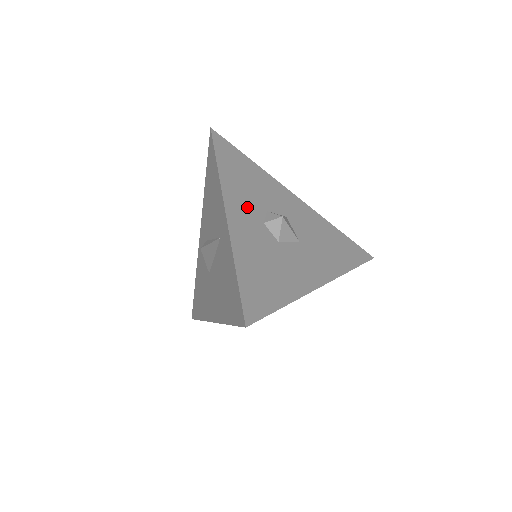
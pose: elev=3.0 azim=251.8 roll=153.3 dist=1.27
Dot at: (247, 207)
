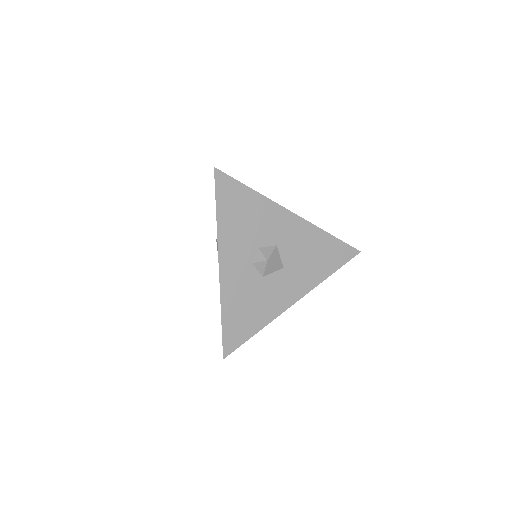
Dot at: (239, 253)
